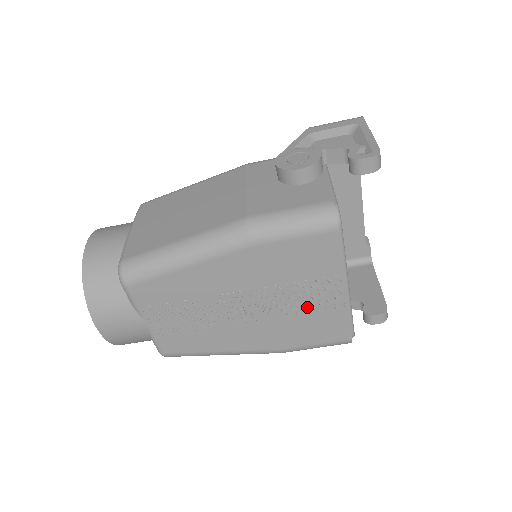
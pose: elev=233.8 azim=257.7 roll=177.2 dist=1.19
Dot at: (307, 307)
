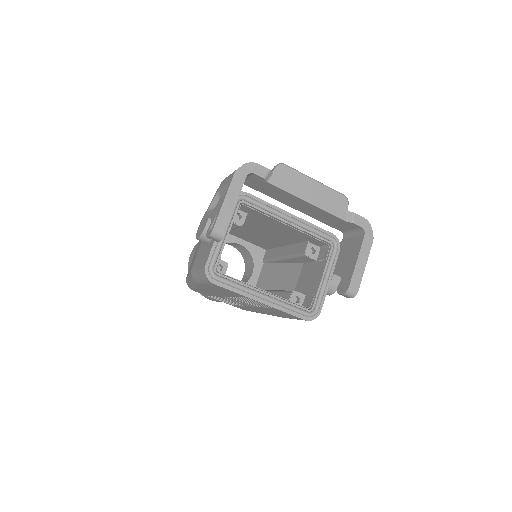
Dot at: (259, 305)
